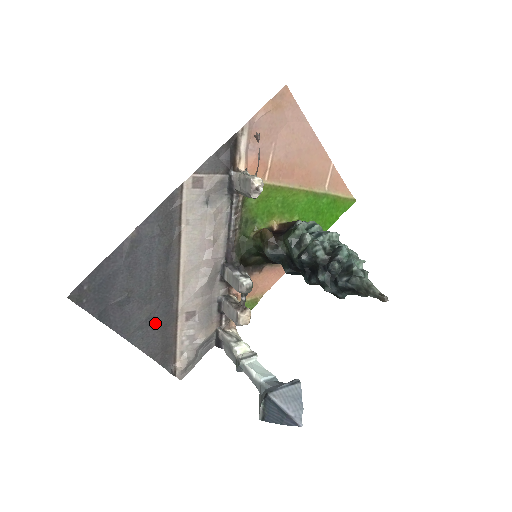
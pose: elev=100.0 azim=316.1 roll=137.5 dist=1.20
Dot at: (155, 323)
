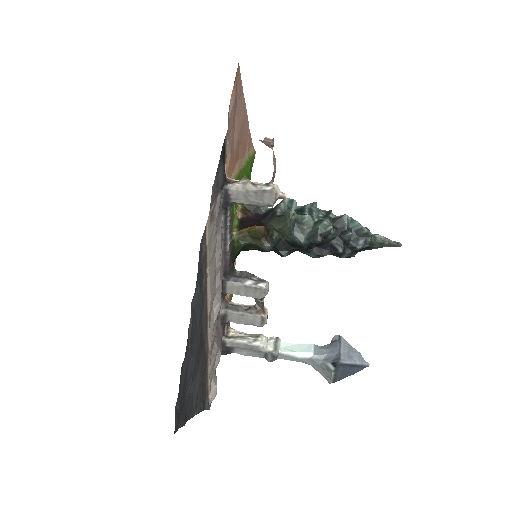
Dot at: (200, 380)
